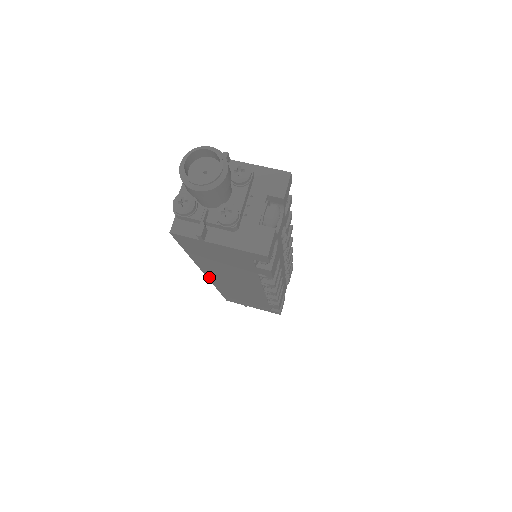
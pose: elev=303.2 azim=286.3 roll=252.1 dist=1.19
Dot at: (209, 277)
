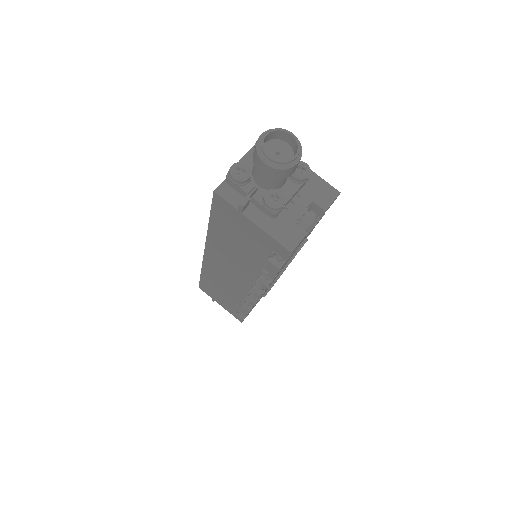
Dot at: (206, 254)
